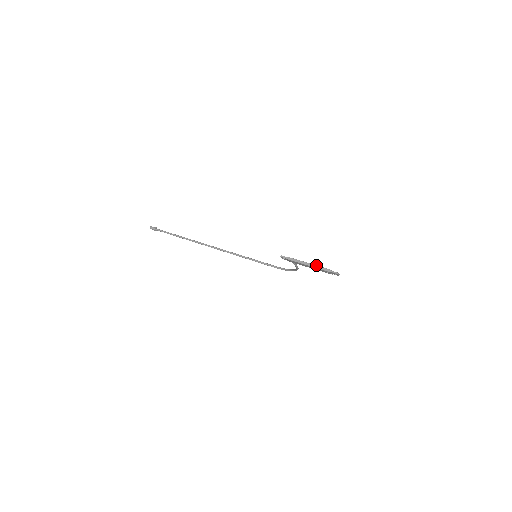
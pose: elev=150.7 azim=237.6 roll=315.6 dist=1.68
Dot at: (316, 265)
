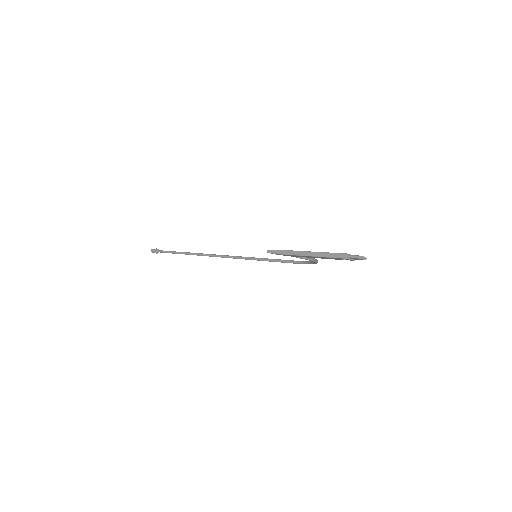
Dot at: (320, 252)
